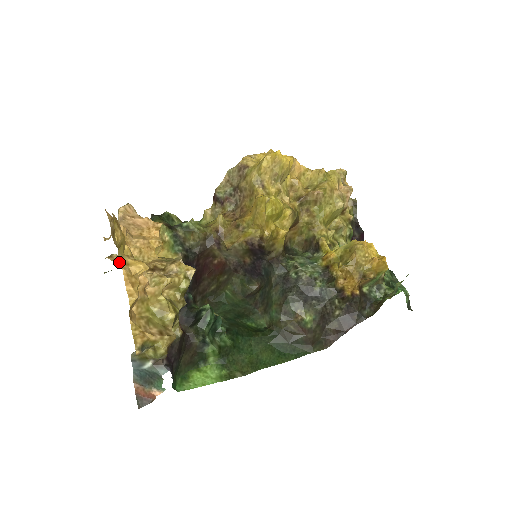
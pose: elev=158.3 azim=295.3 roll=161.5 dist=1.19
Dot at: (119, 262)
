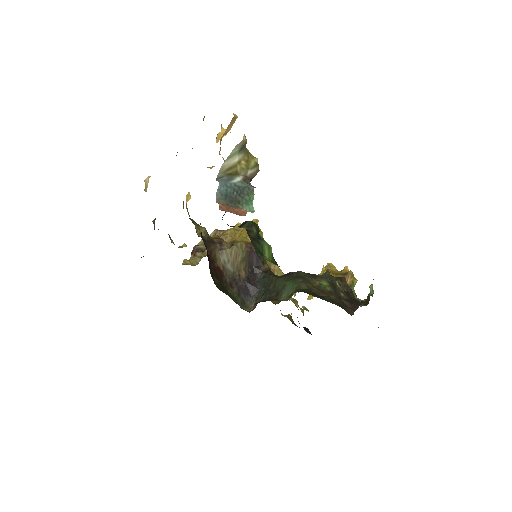
Dot at: occluded
